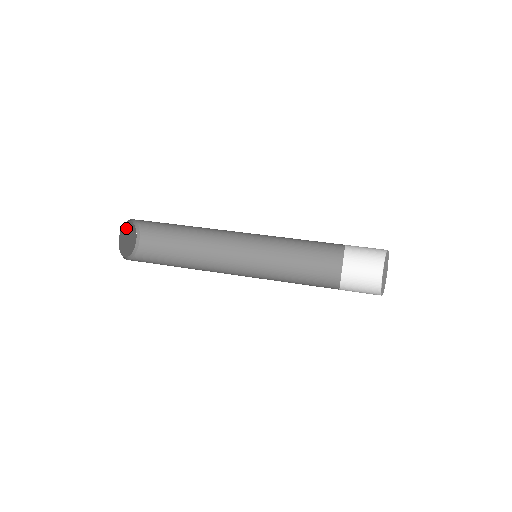
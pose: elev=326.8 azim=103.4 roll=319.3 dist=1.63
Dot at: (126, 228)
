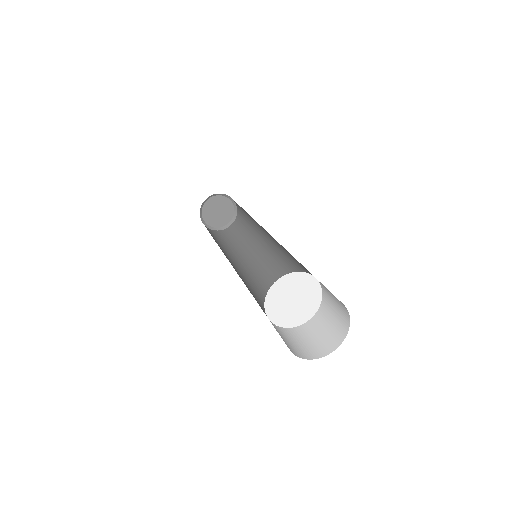
Dot at: (216, 201)
